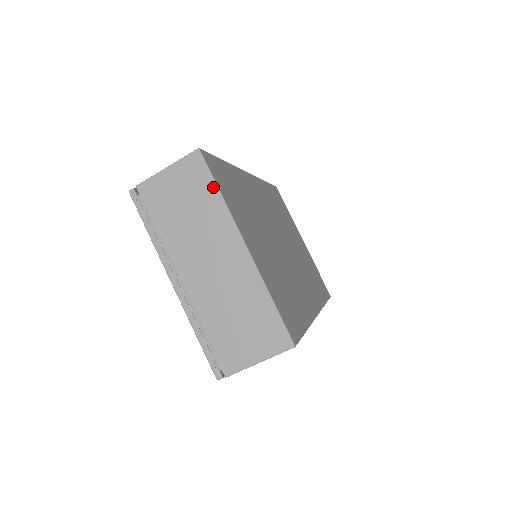
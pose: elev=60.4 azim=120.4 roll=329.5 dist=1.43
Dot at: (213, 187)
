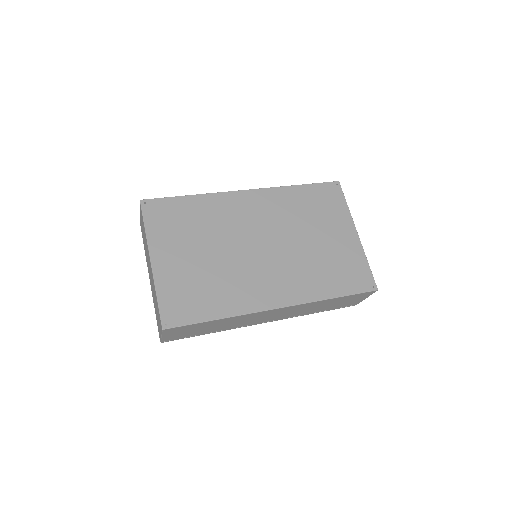
Dot at: (144, 224)
